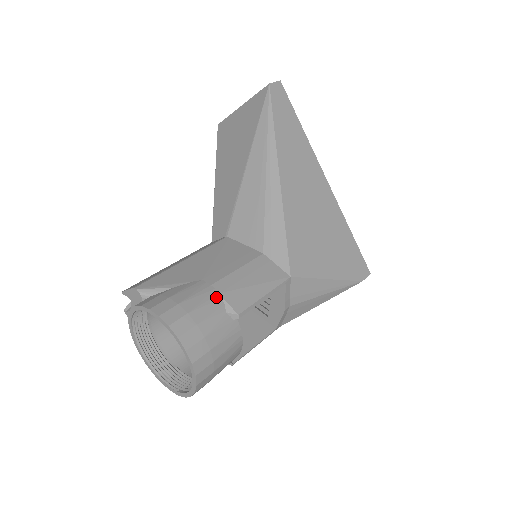
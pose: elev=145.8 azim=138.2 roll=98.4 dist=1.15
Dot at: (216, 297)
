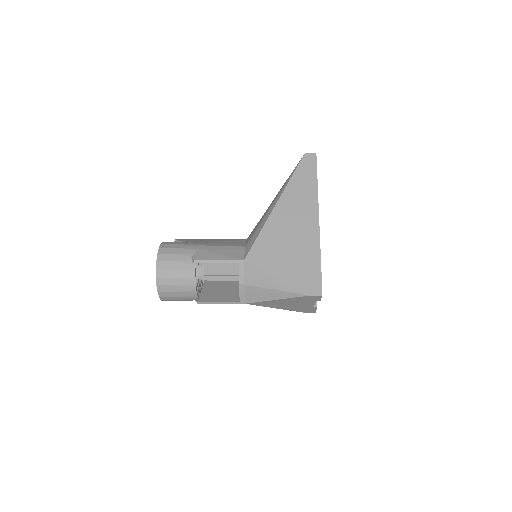
Dot at: (193, 249)
